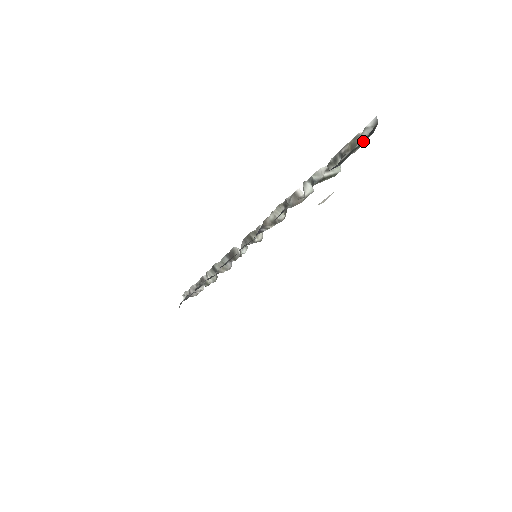
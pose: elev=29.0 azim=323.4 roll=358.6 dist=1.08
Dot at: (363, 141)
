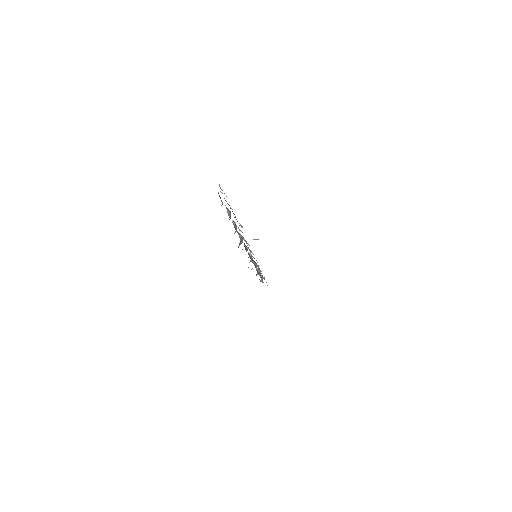
Dot at: occluded
